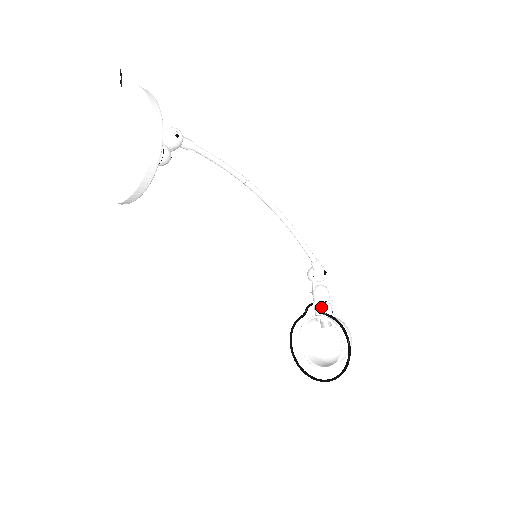
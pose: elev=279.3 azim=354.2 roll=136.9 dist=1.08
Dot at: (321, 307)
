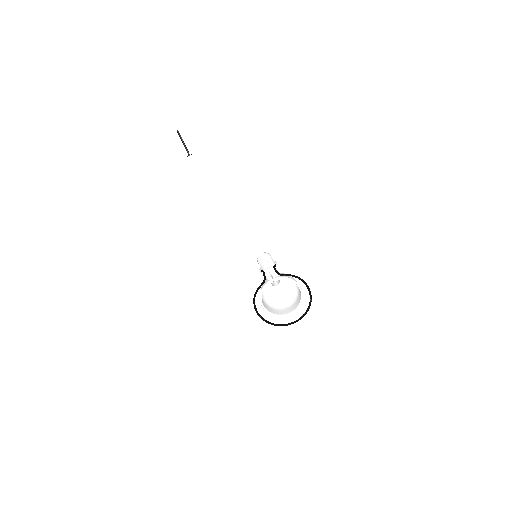
Dot at: (273, 271)
